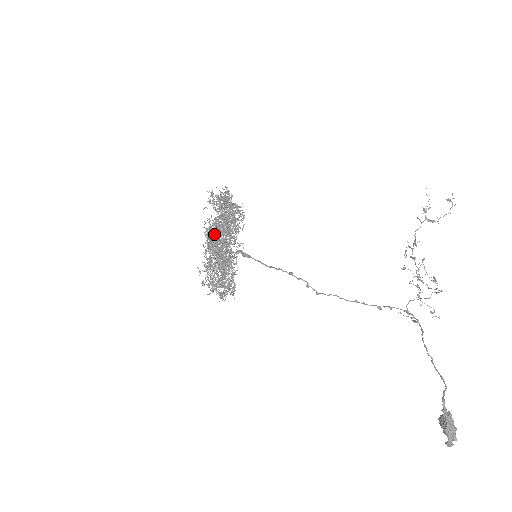
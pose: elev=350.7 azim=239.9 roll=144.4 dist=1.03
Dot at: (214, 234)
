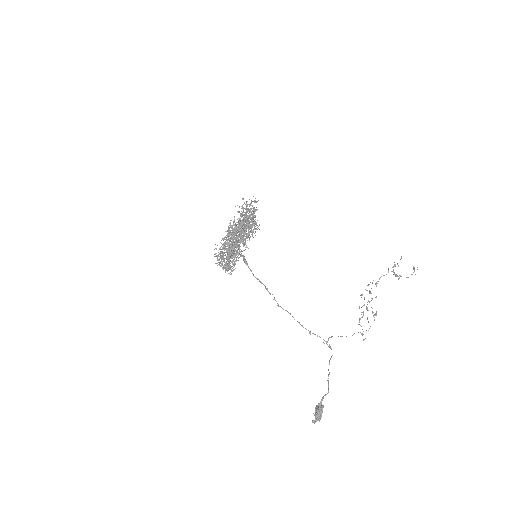
Dot at: (233, 232)
